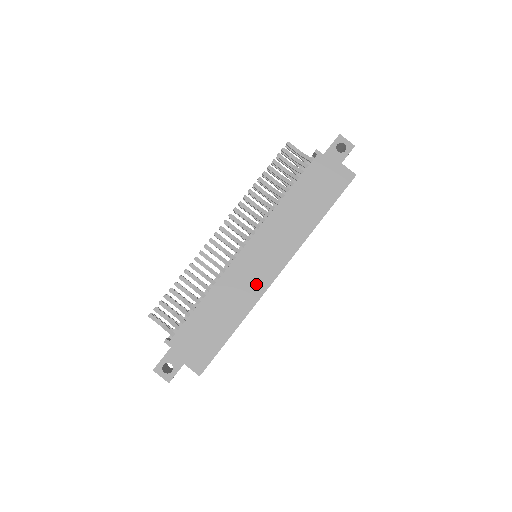
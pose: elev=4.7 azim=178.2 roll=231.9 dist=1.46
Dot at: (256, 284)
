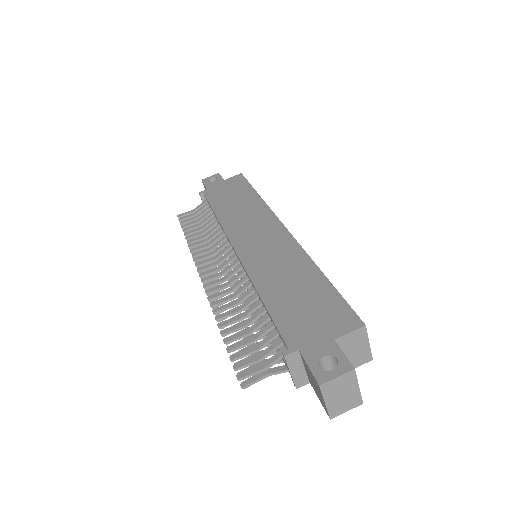
Dot at: (281, 246)
